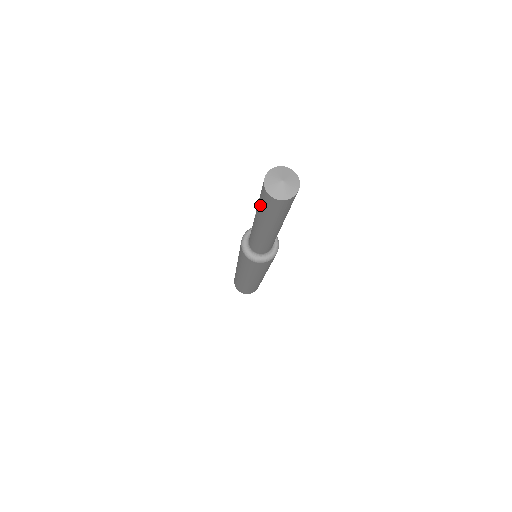
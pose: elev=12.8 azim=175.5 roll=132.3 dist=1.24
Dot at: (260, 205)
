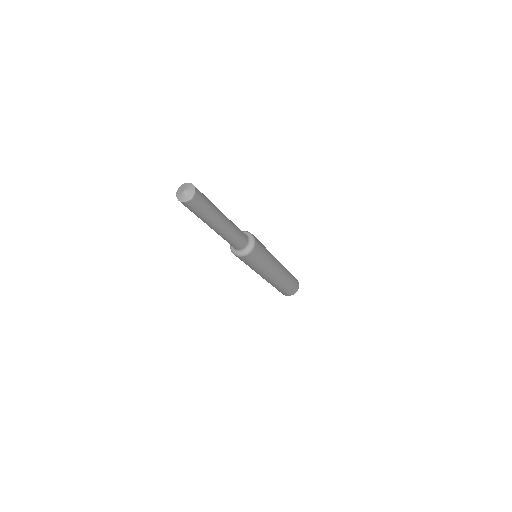
Dot at: occluded
